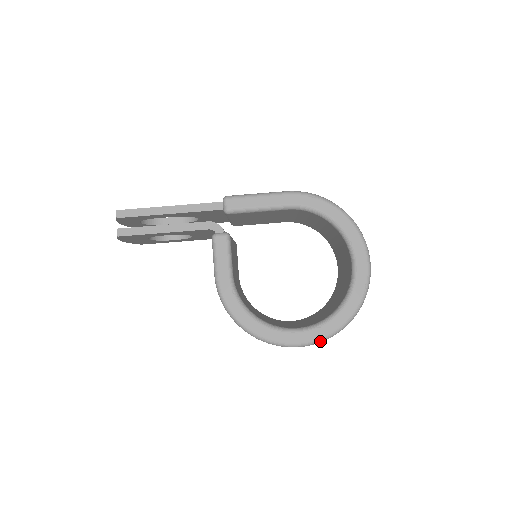
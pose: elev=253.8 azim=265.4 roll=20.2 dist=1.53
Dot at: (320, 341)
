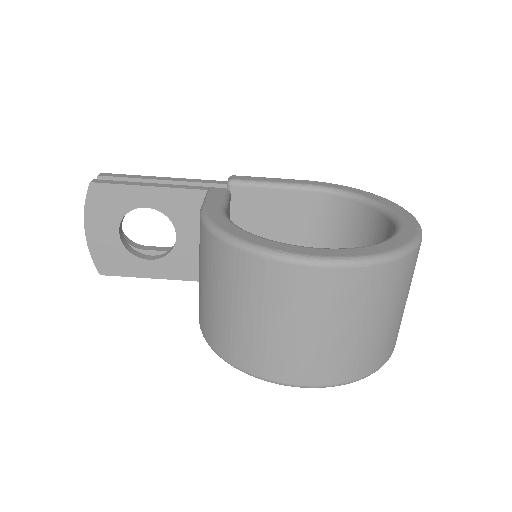
Dot at: (358, 261)
